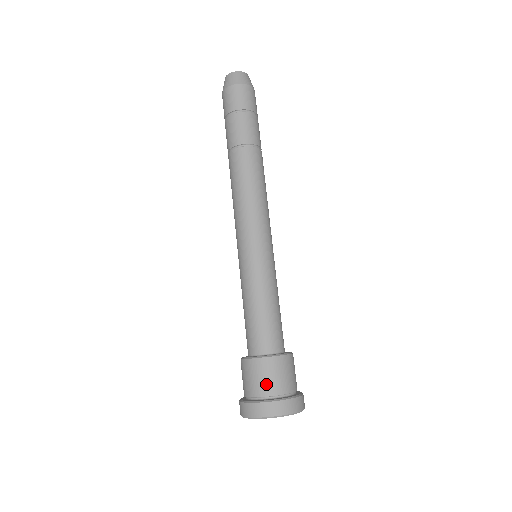
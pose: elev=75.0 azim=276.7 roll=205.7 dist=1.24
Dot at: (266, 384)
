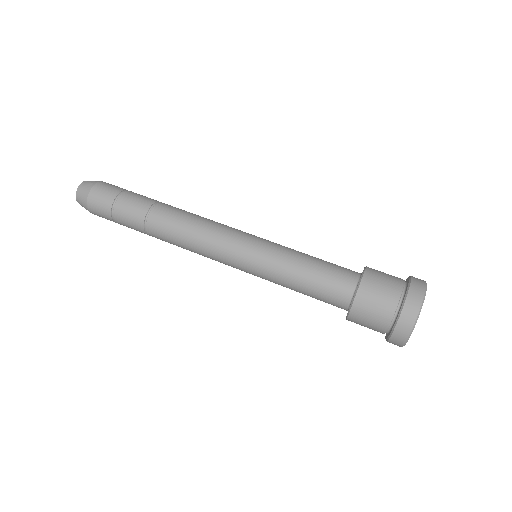
Dot at: (389, 287)
